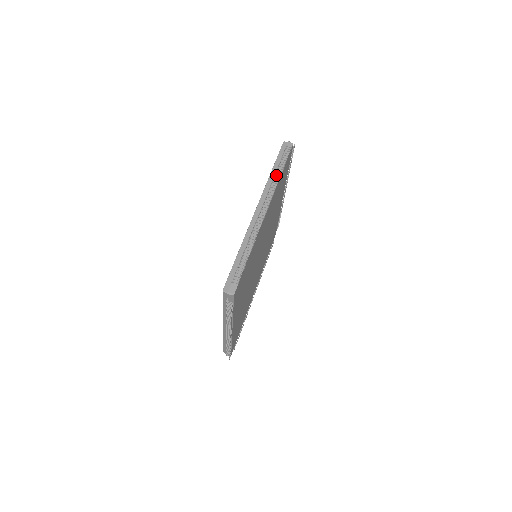
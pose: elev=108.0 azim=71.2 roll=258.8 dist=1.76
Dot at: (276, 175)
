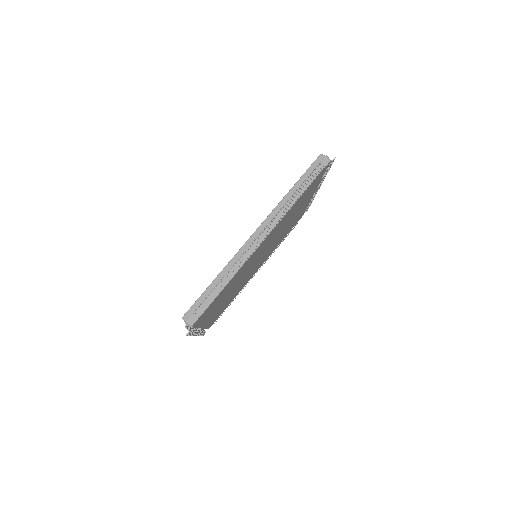
Dot at: (291, 199)
